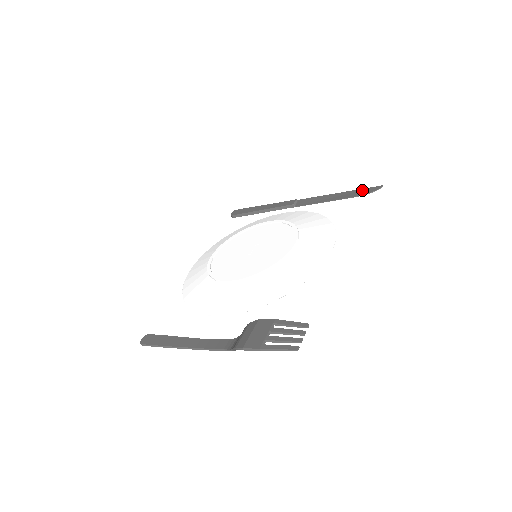
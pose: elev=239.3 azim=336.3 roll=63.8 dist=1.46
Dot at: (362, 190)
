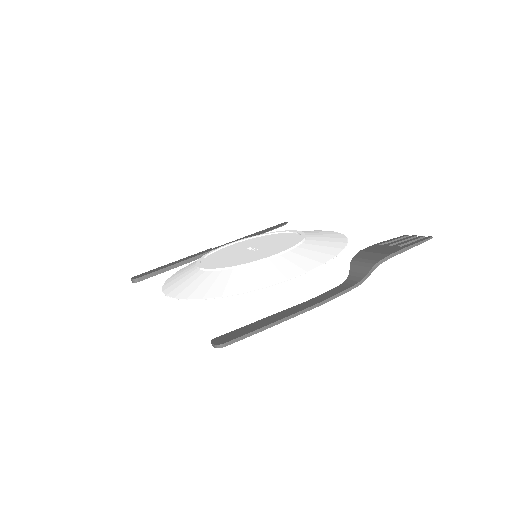
Dot at: (273, 227)
